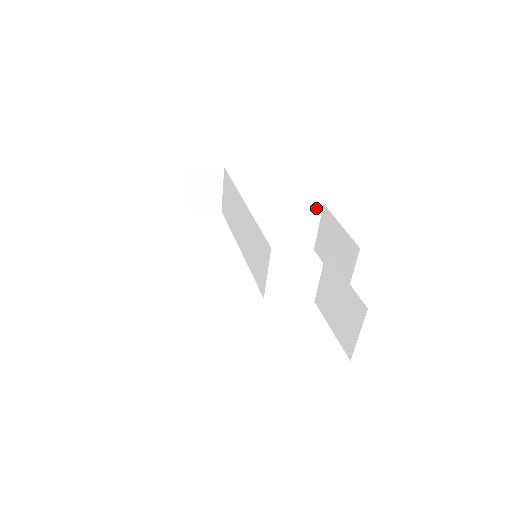
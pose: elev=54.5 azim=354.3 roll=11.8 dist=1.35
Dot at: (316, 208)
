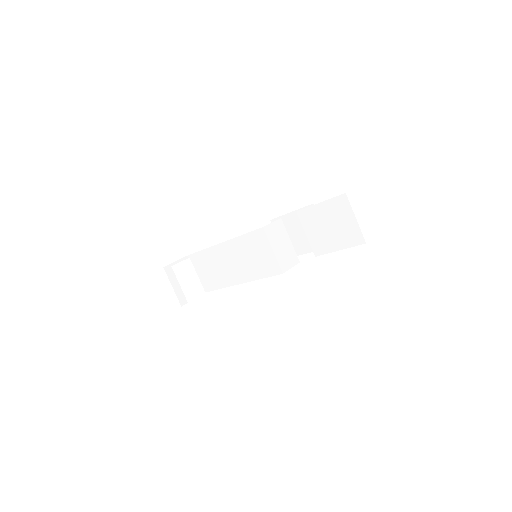
Dot at: occluded
